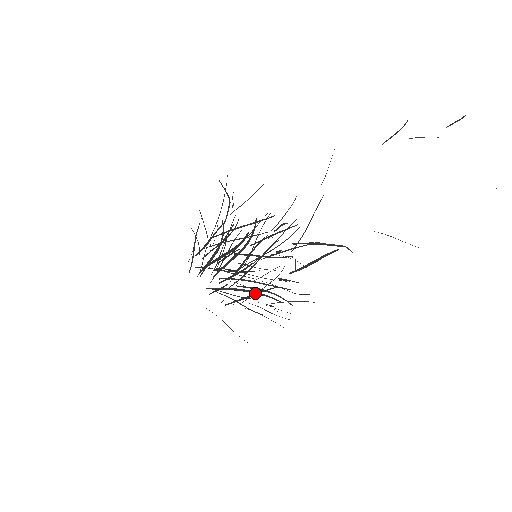
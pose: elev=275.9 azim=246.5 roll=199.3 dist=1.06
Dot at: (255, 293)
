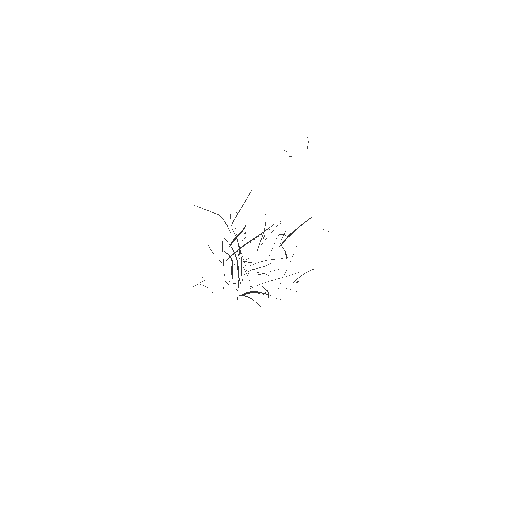
Dot at: occluded
